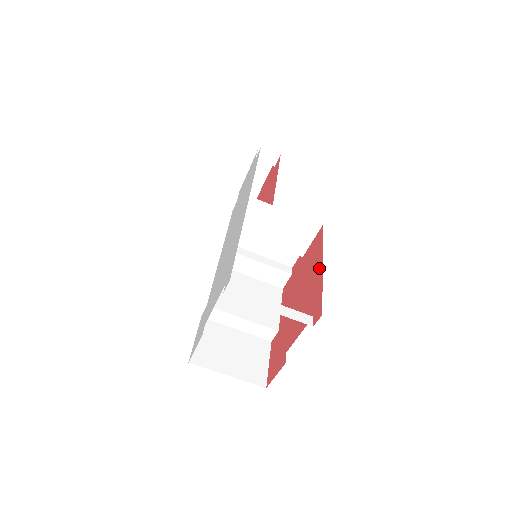
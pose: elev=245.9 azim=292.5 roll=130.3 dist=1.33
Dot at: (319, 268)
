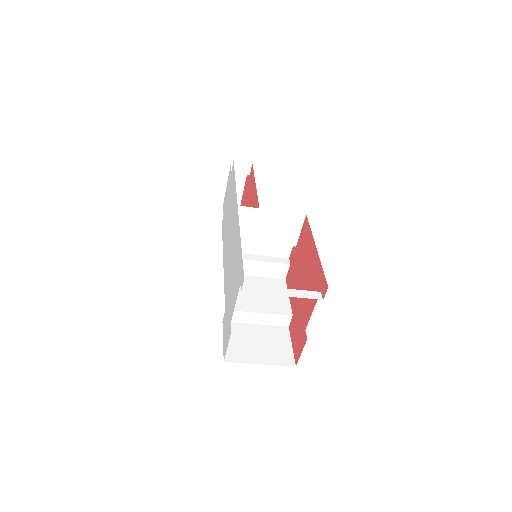
Dot at: (314, 251)
